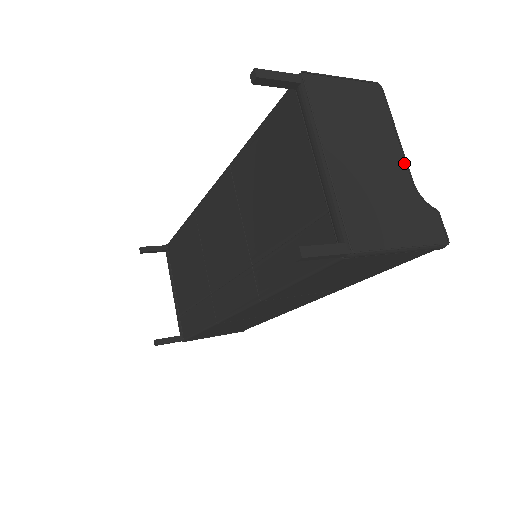
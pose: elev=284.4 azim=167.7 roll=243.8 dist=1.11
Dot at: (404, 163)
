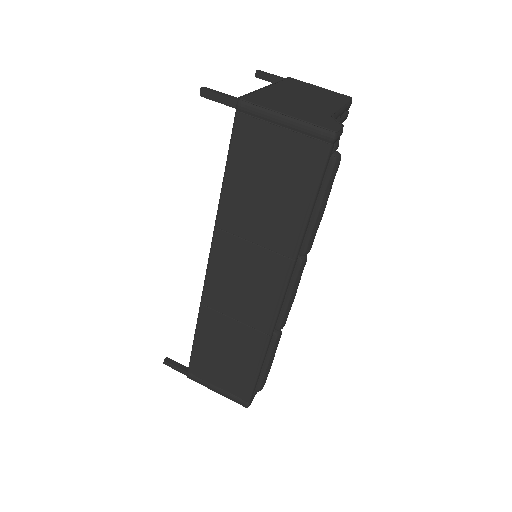
Dot at: (335, 110)
